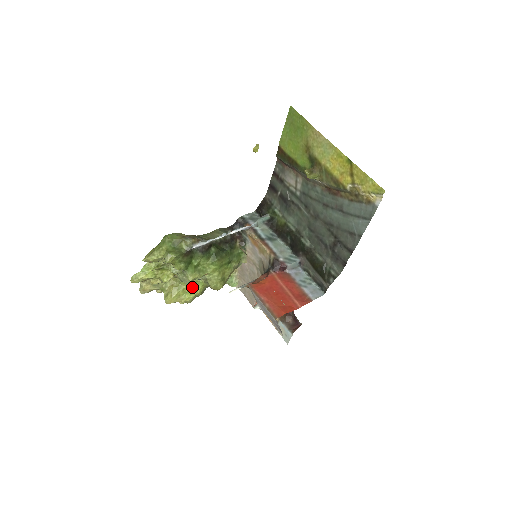
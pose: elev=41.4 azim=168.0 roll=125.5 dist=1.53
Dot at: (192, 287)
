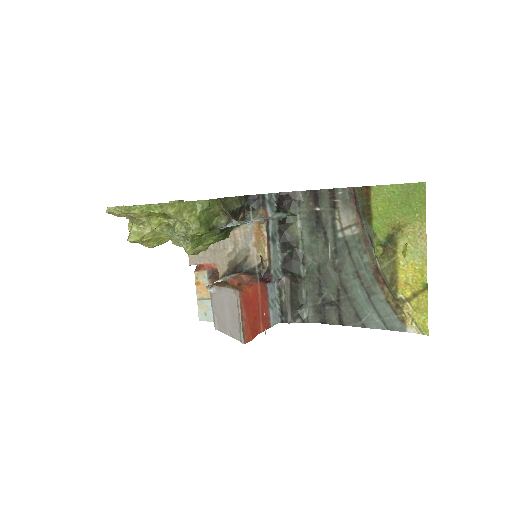
Dot at: occluded
